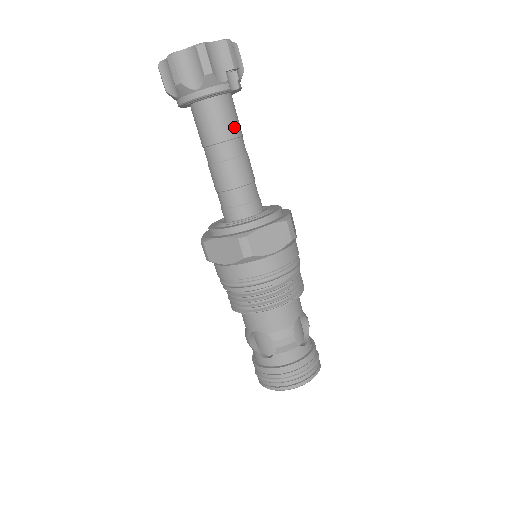
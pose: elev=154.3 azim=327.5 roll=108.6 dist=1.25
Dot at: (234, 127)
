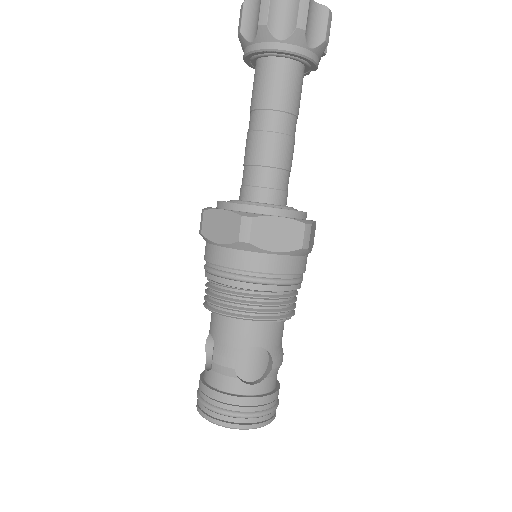
Dot at: (299, 107)
